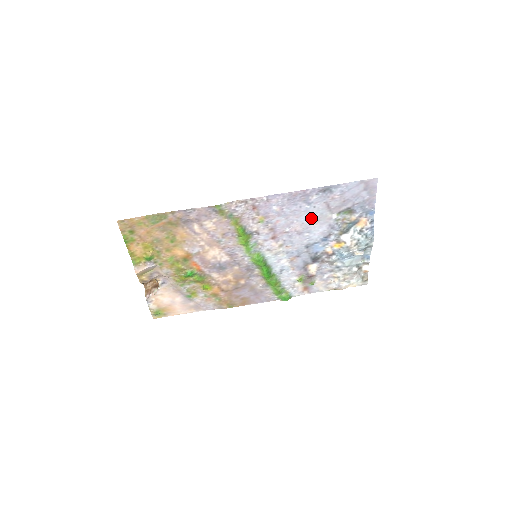
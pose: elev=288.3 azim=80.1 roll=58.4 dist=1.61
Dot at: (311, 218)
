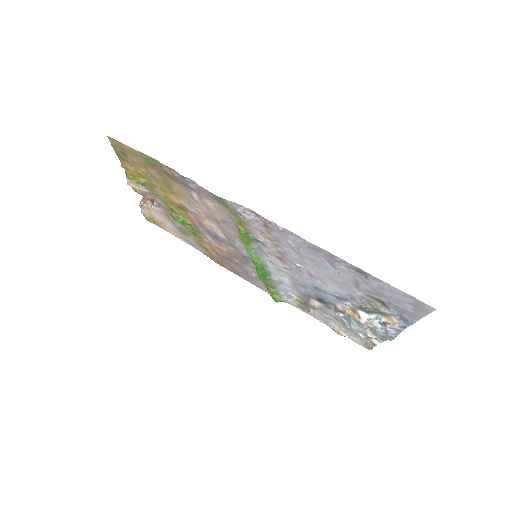
Dot at: (331, 276)
